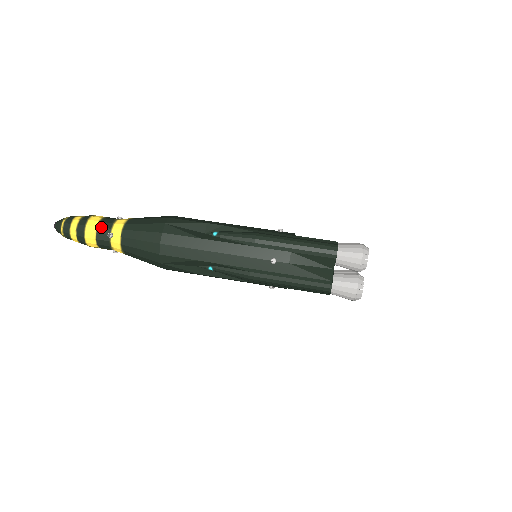
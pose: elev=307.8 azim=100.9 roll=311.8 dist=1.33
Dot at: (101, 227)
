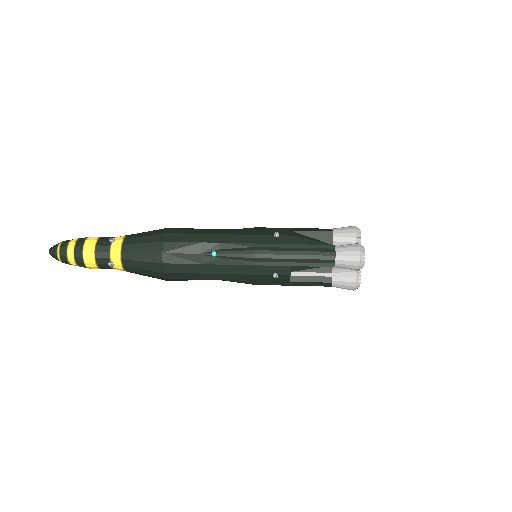
Dot at: (103, 237)
